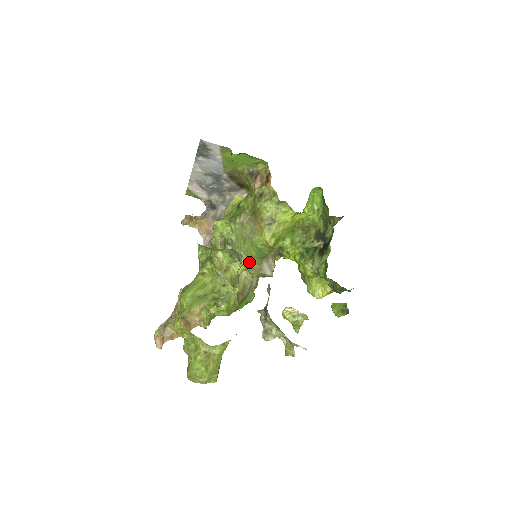
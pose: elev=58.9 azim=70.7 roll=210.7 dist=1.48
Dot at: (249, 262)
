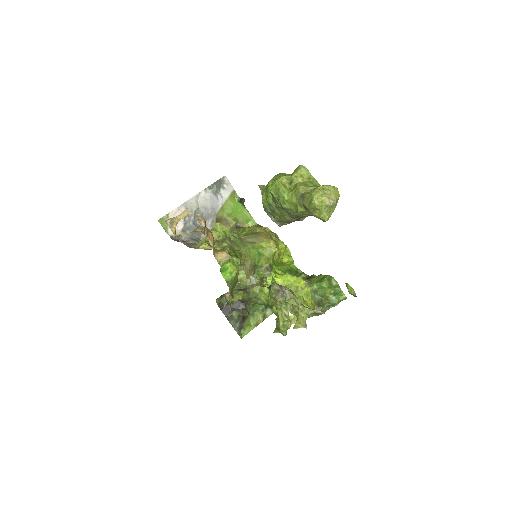
Dot at: (246, 260)
